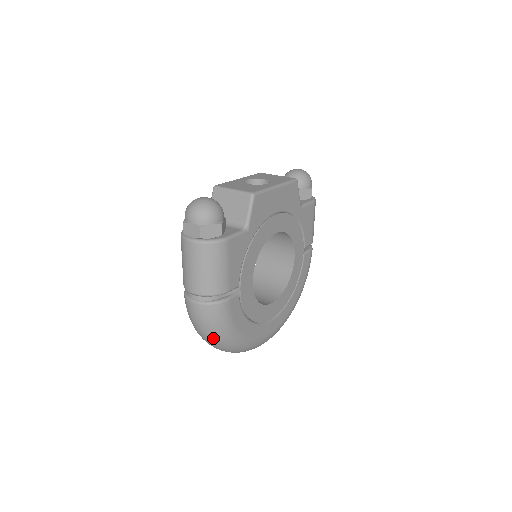
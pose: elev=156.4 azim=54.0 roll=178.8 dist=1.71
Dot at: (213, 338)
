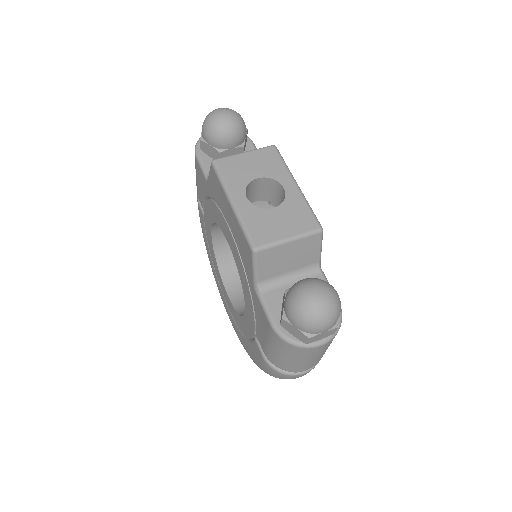
Dot at: occluded
